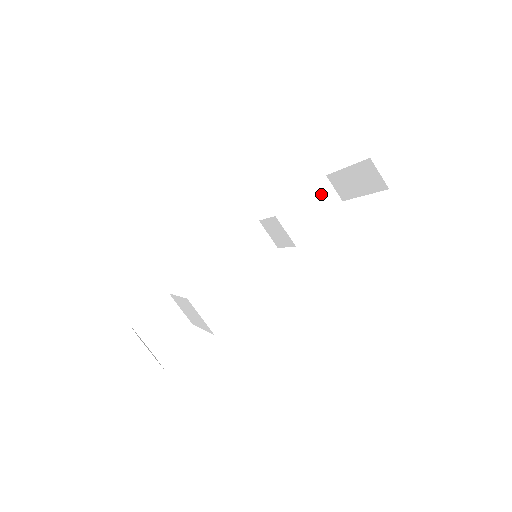
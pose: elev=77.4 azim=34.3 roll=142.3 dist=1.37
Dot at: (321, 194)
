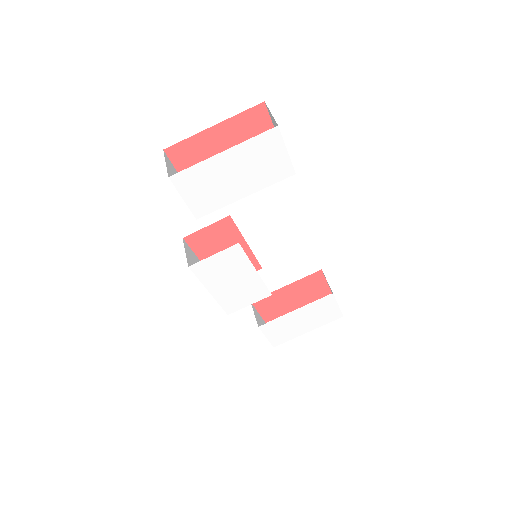
Dot at: occluded
